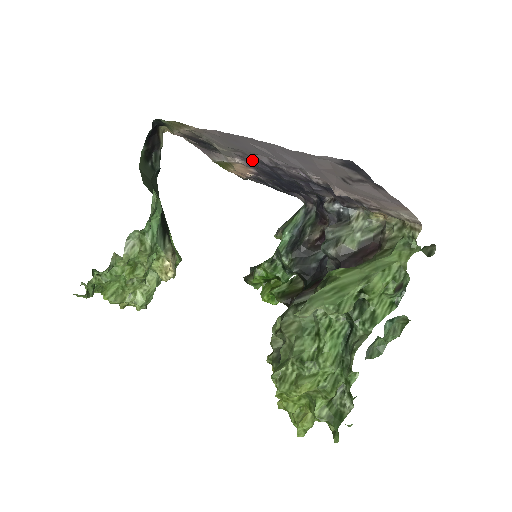
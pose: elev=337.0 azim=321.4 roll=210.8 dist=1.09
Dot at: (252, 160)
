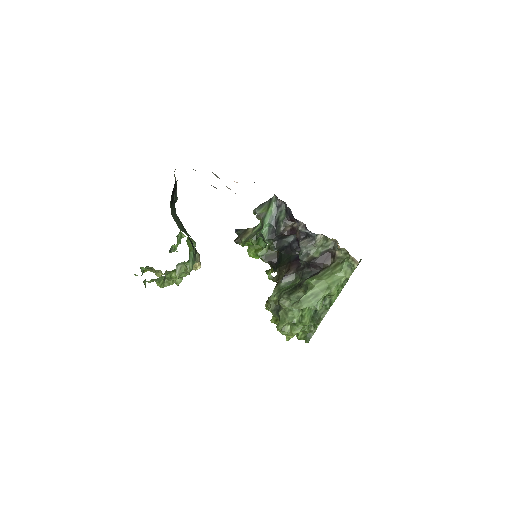
Dot at: occluded
